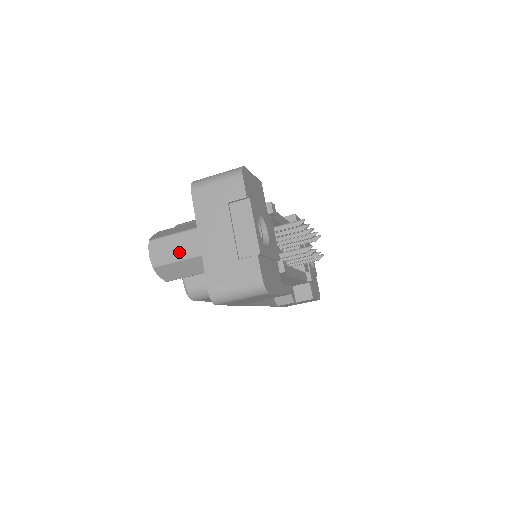
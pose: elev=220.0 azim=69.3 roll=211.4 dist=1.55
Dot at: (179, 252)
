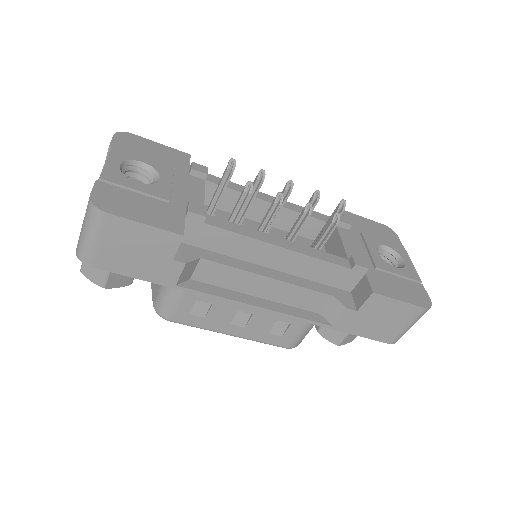
Dot at: occluded
